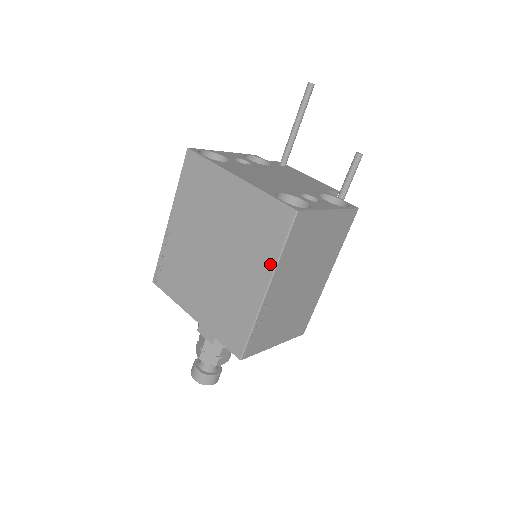
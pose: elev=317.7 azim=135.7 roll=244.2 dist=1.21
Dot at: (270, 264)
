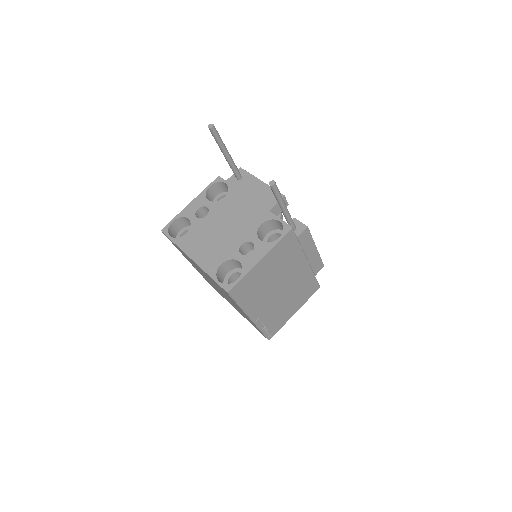
Dot at: occluded
